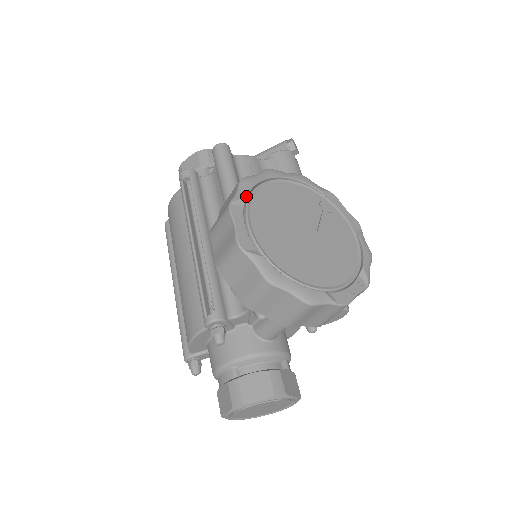
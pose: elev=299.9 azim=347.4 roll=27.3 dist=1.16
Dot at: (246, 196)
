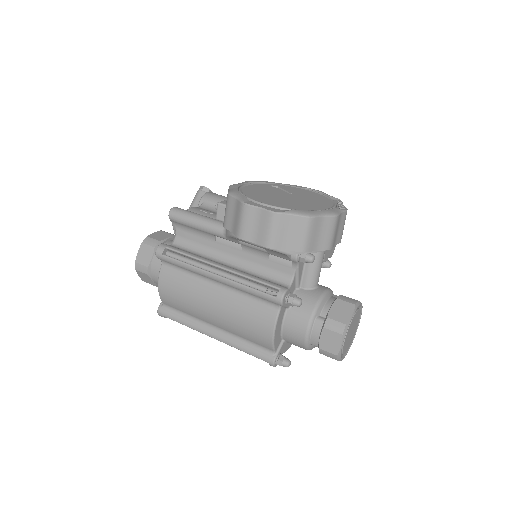
Dot at: (244, 196)
